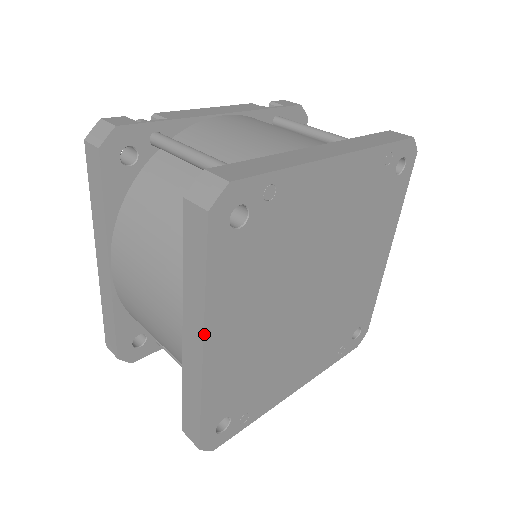
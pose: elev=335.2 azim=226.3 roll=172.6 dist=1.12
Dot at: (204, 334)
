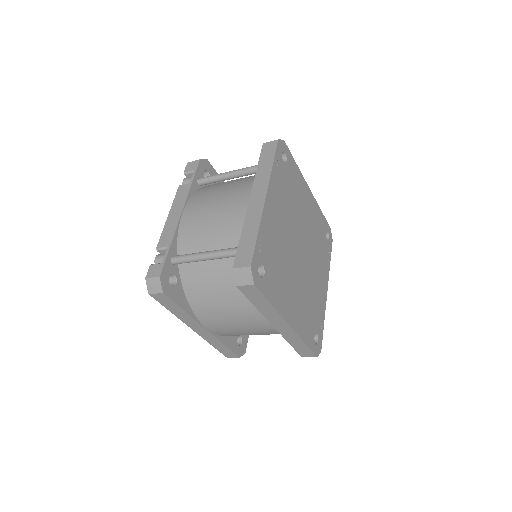
Dot at: (285, 320)
